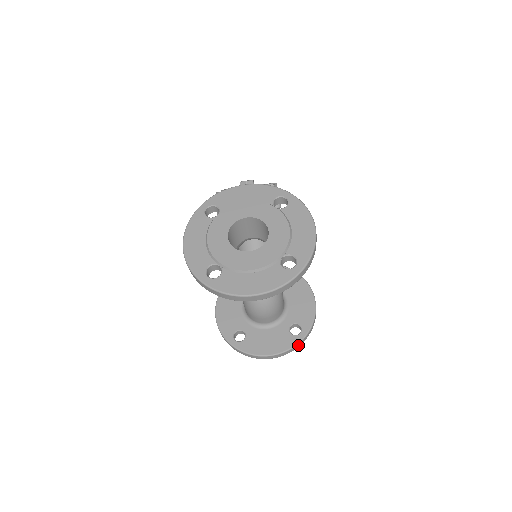
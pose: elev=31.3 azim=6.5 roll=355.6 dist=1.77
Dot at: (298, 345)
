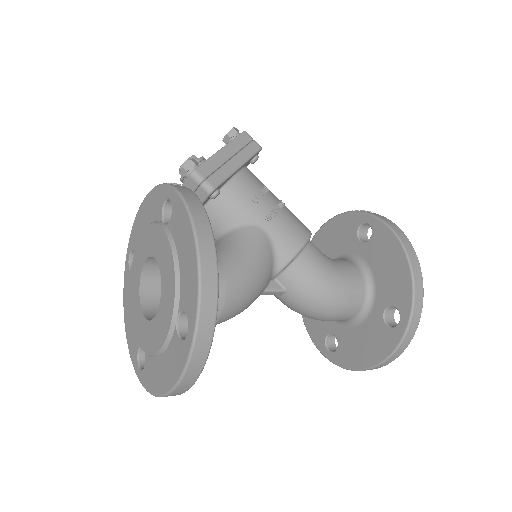
Dot at: (405, 341)
